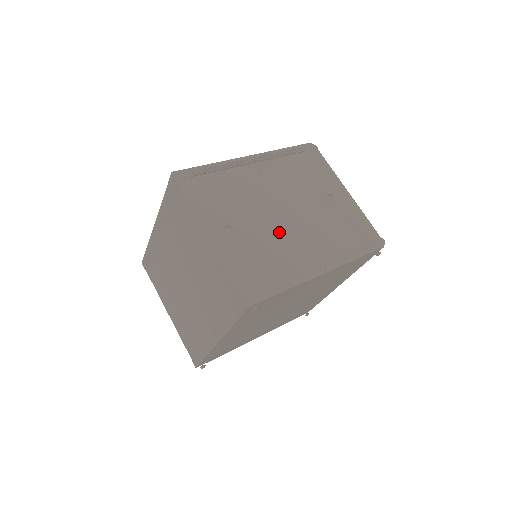
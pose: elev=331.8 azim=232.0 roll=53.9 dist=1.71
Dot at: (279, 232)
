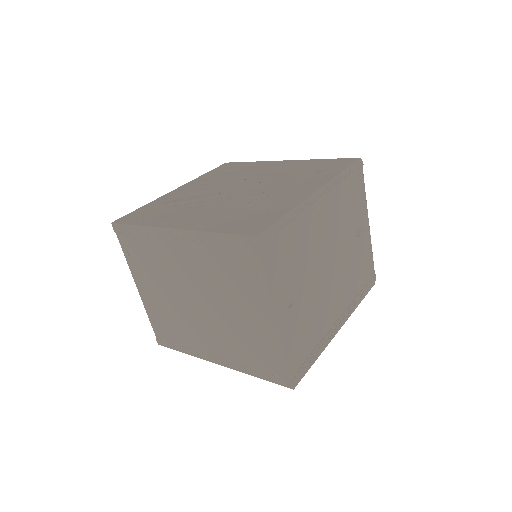
Dot at: (322, 293)
